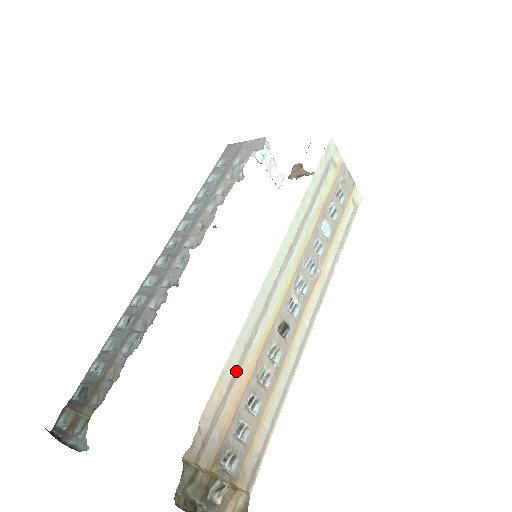
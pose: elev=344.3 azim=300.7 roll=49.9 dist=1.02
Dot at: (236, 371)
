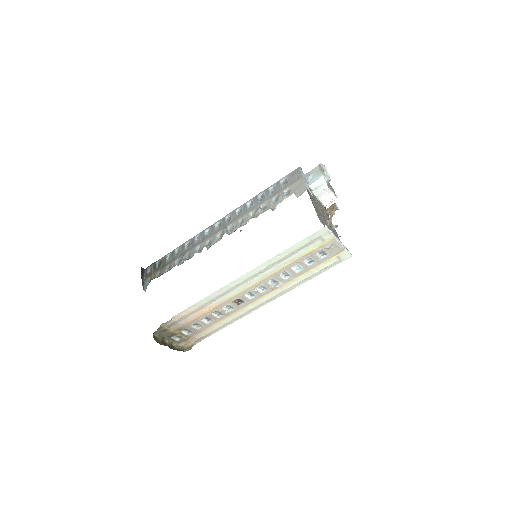
Dot at: (199, 308)
